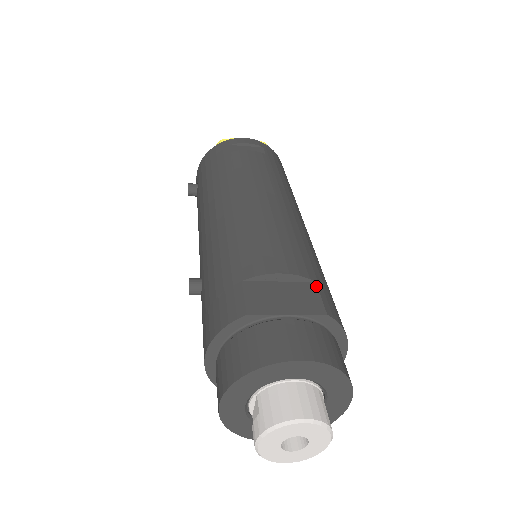
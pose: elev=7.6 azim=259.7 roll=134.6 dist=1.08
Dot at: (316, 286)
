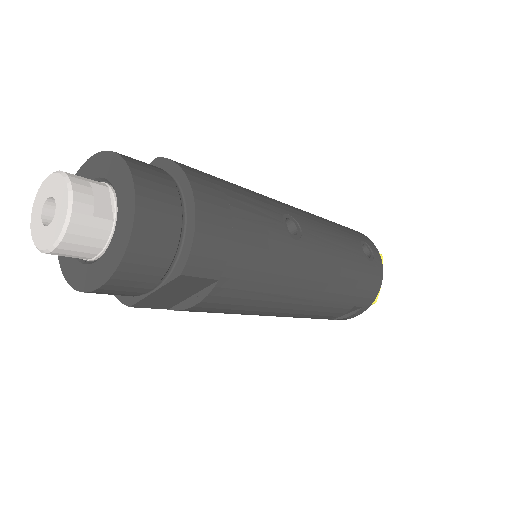
Dot at: occluded
